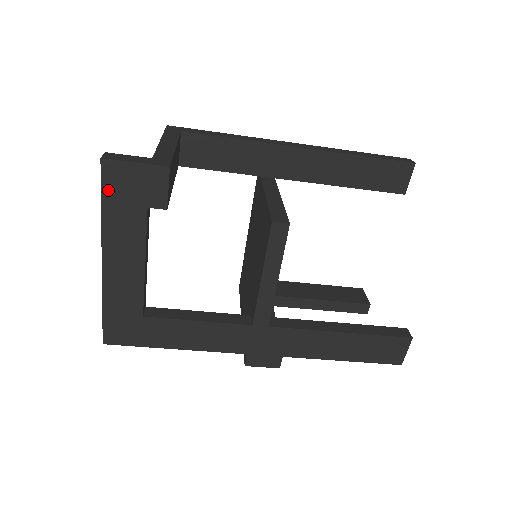
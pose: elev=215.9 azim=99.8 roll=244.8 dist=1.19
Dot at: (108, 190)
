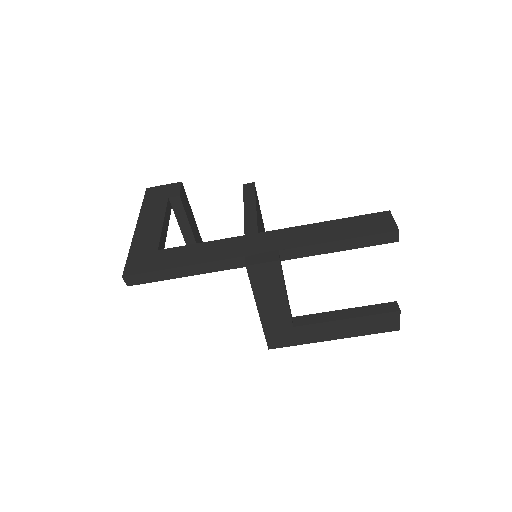
Dot at: (148, 197)
